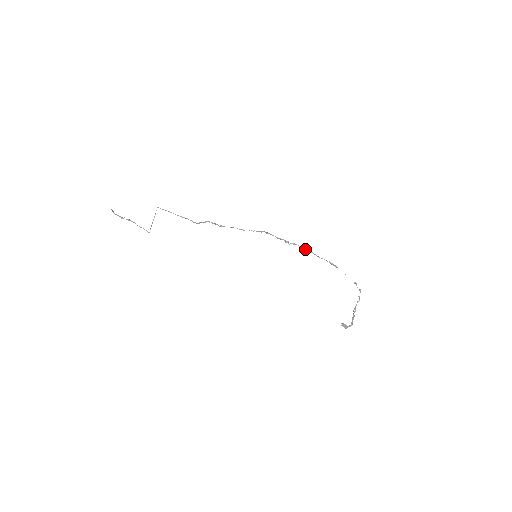
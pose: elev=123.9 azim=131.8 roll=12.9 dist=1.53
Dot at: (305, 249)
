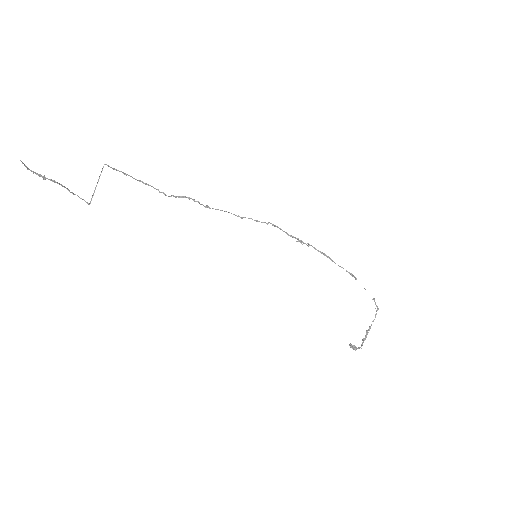
Dot at: (322, 253)
